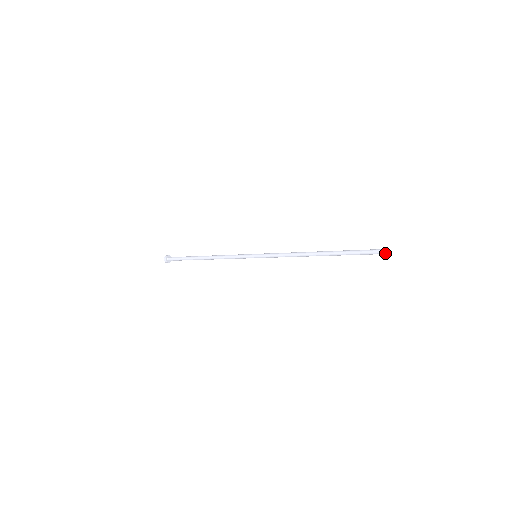
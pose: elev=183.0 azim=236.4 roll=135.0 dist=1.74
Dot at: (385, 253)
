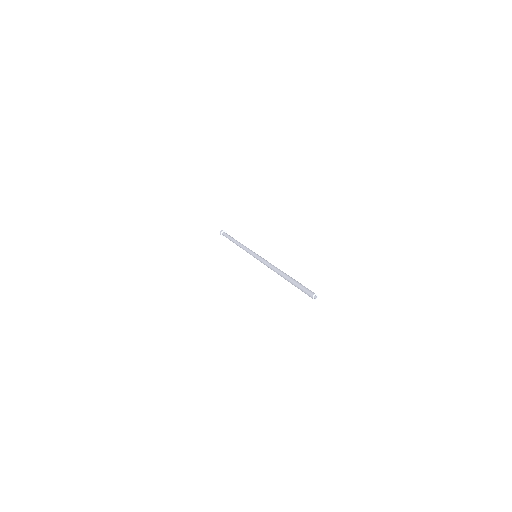
Dot at: (313, 298)
